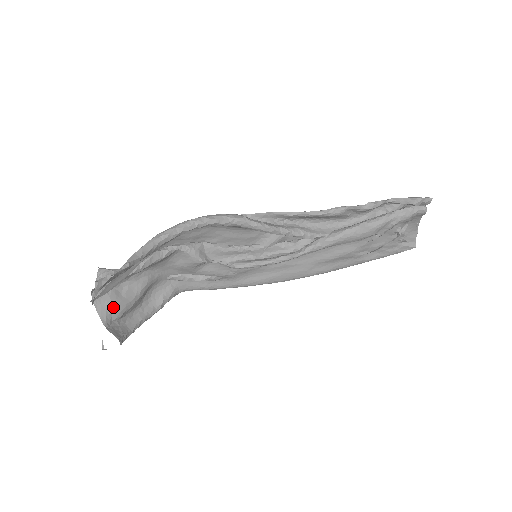
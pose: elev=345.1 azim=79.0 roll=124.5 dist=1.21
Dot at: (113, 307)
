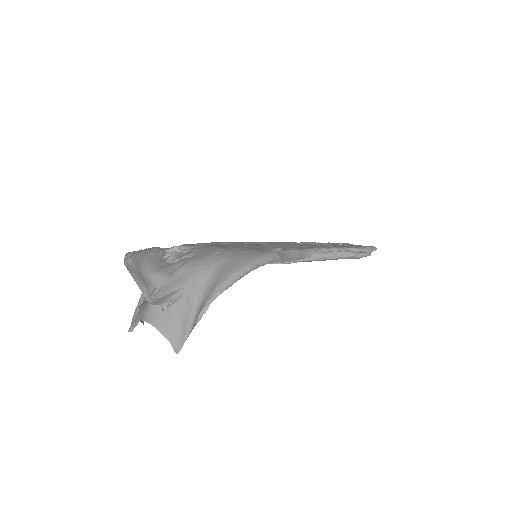
Dot at: occluded
